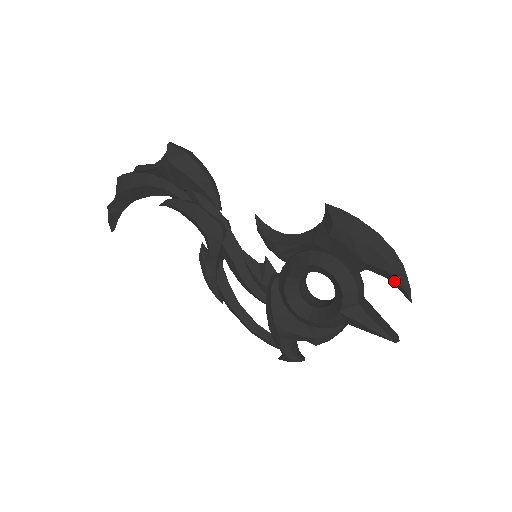
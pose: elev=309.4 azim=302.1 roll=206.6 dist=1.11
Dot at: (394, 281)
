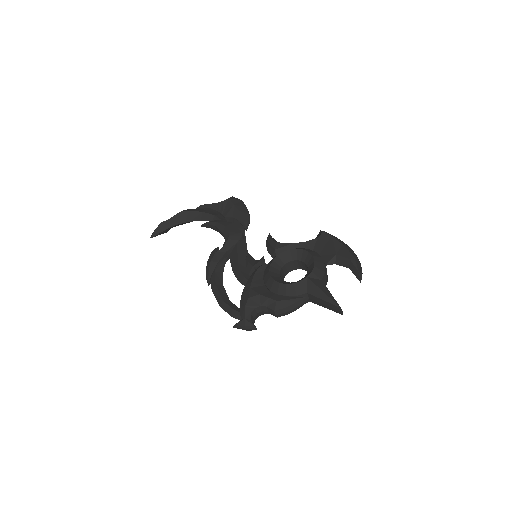
Dot at: (353, 267)
